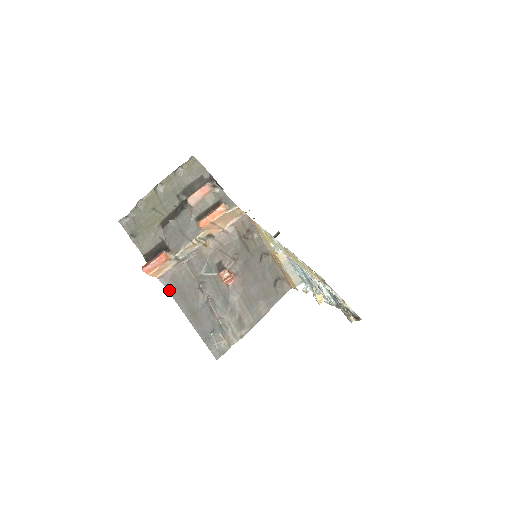
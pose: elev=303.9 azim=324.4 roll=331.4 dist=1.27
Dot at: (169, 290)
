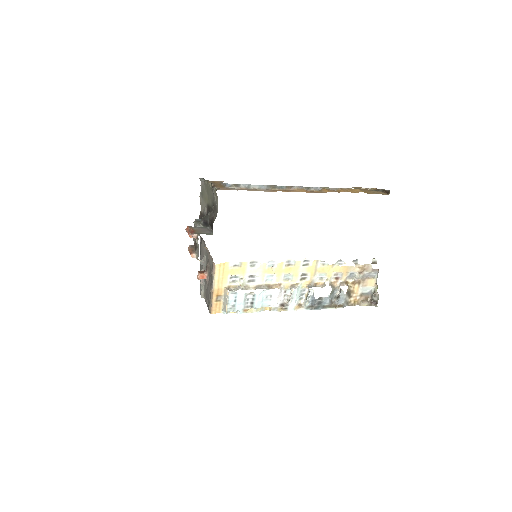
Dot at: (200, 243)
